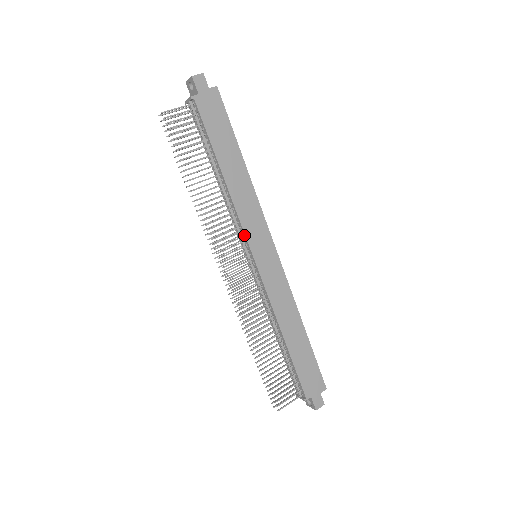
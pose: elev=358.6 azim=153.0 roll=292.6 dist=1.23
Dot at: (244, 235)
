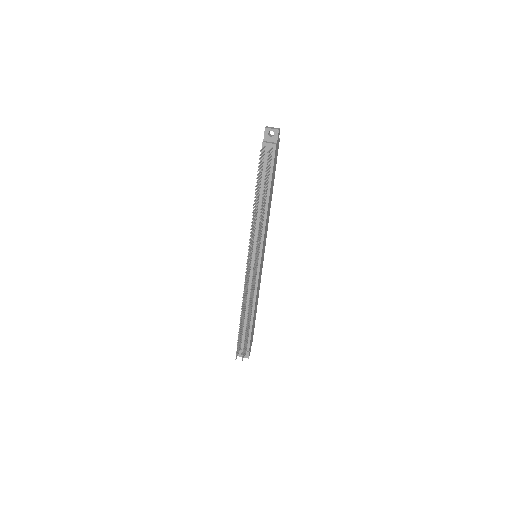
Dot at: (262, 242)
